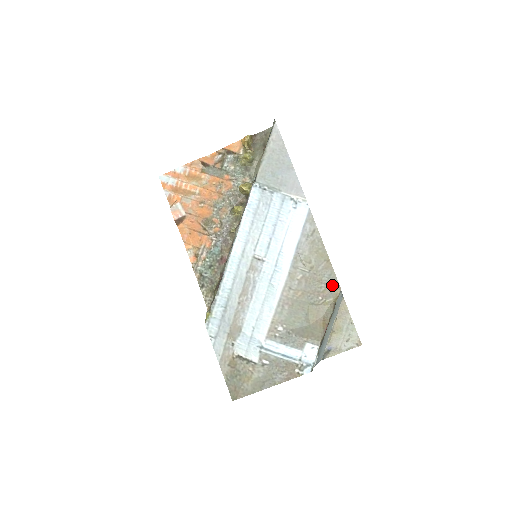
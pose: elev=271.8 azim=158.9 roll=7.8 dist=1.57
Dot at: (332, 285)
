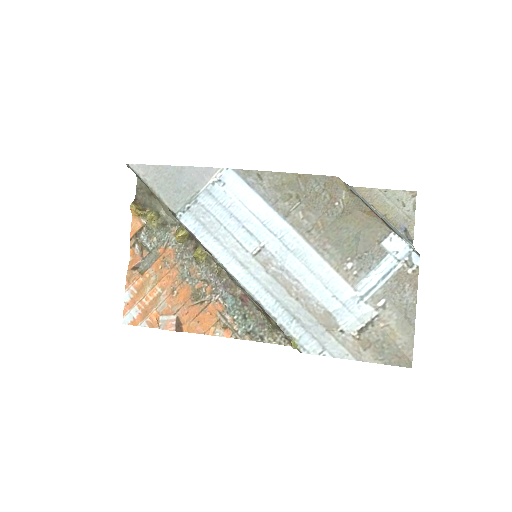
Dot at: (328, 184)
